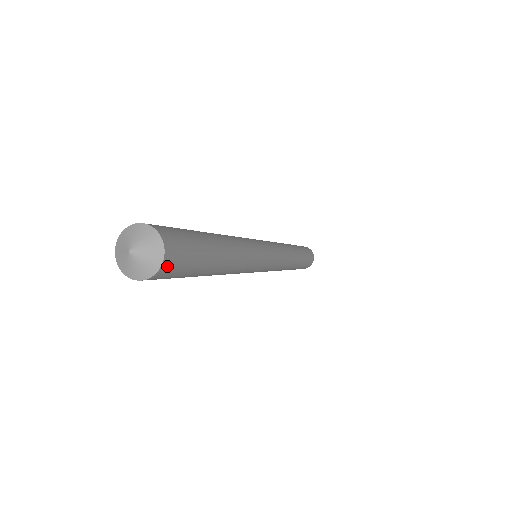
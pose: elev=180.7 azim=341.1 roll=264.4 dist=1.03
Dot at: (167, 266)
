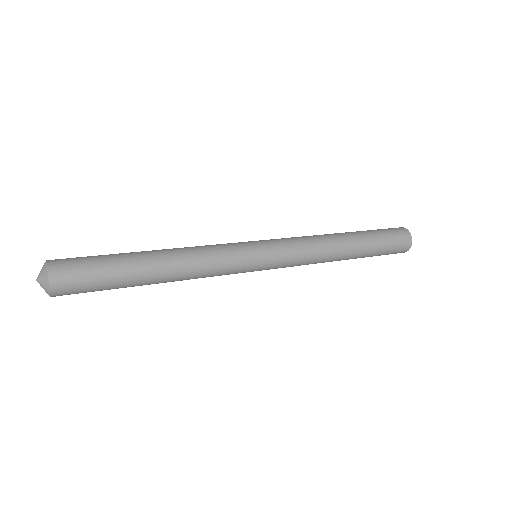
Dot at: (59, 292)
